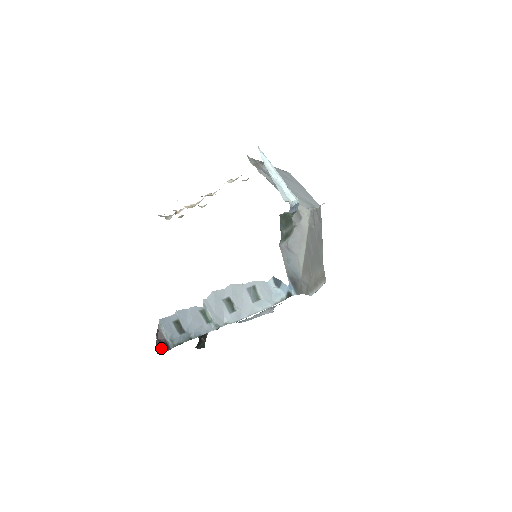
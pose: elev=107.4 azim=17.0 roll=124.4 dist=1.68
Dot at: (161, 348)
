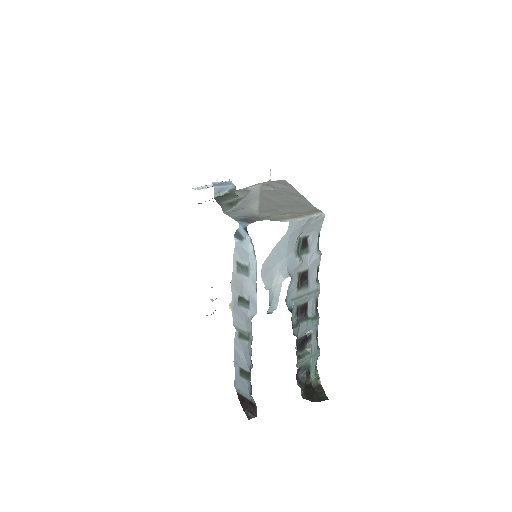
Dot at: (251, 413)
